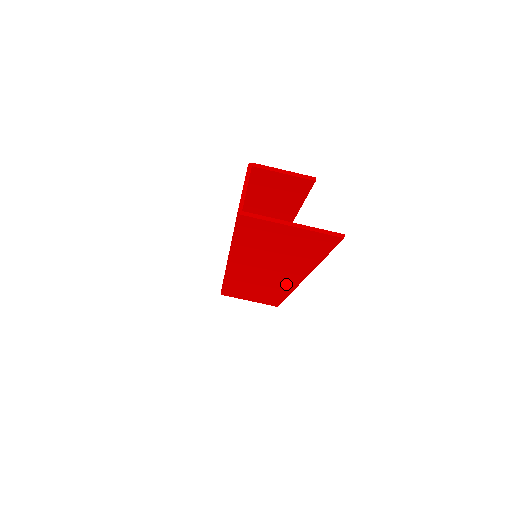
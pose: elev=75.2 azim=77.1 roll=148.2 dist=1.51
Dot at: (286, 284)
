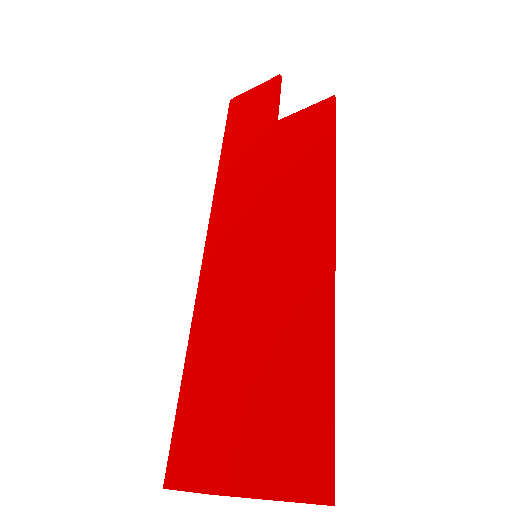
Dot at: (319, 232)
